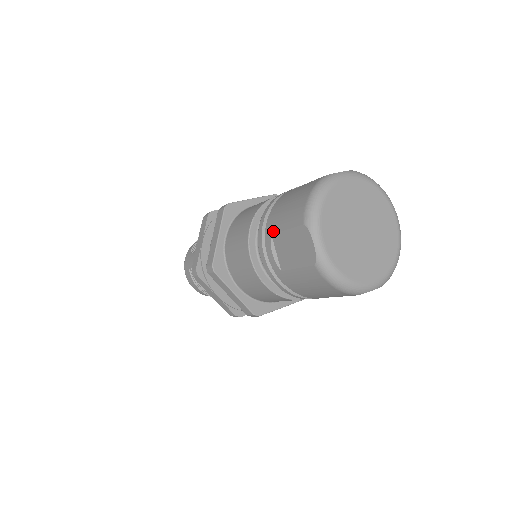
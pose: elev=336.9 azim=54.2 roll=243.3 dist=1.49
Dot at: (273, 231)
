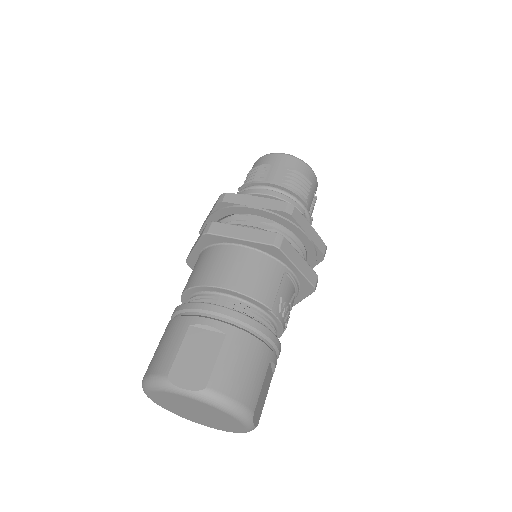
Dot at: occluded
